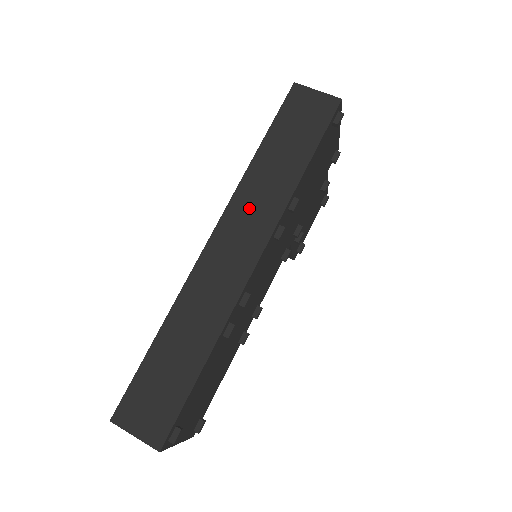
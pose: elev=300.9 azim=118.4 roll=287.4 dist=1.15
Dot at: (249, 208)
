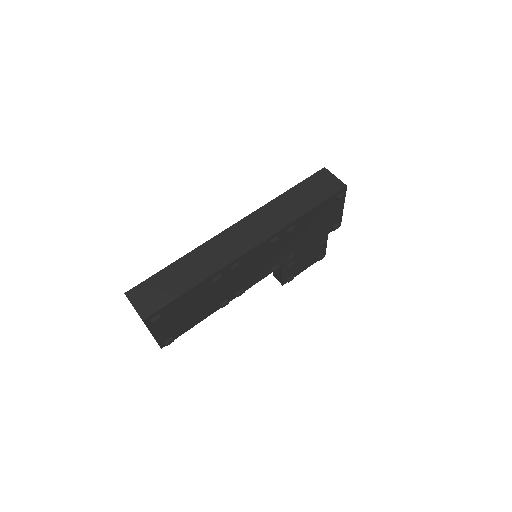
Dot at: (264, 219)
